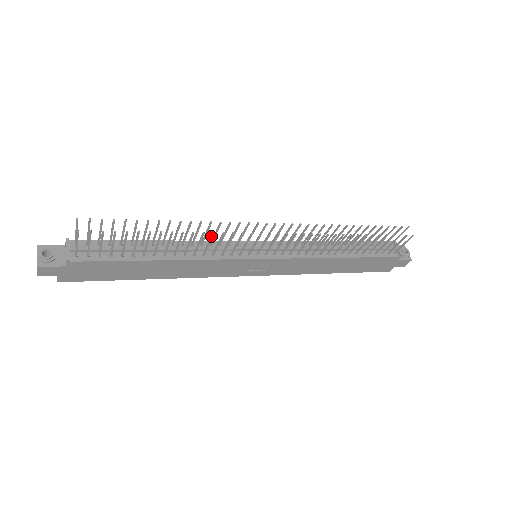
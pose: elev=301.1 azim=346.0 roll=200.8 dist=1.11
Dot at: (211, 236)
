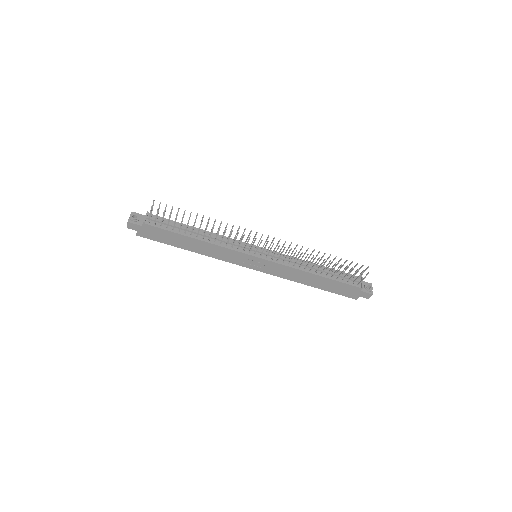
Dot at: (225, 231)
